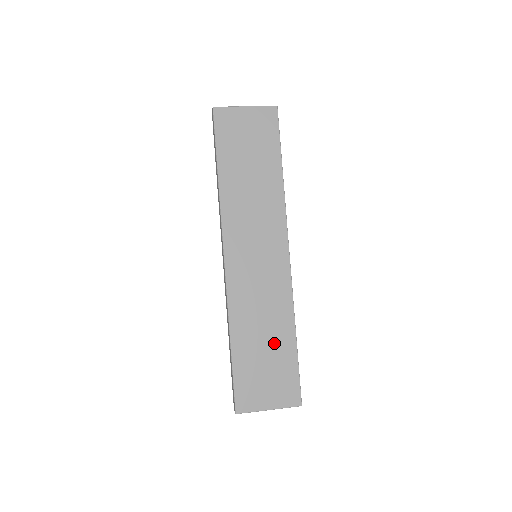
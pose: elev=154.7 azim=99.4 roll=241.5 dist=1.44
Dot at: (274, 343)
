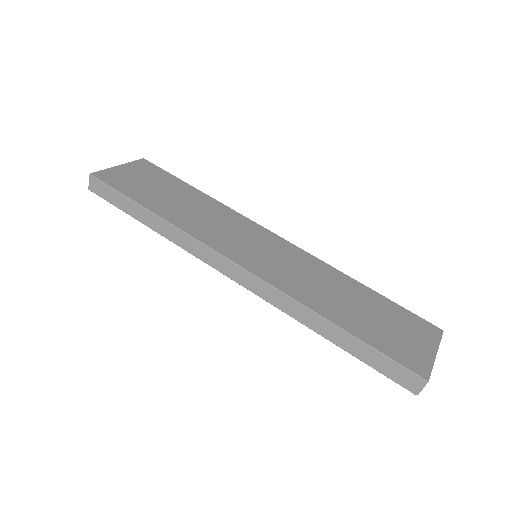
Dot at: (360, 300)
